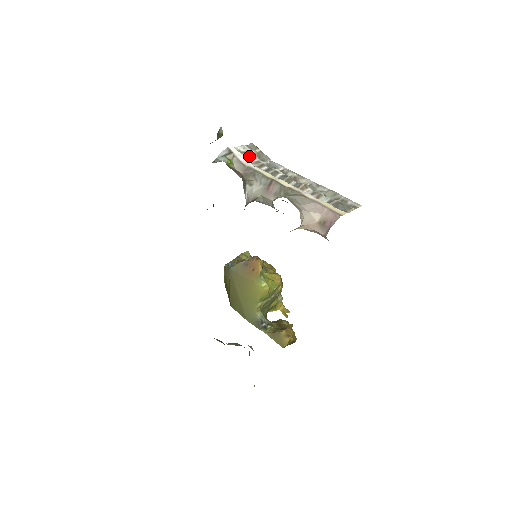
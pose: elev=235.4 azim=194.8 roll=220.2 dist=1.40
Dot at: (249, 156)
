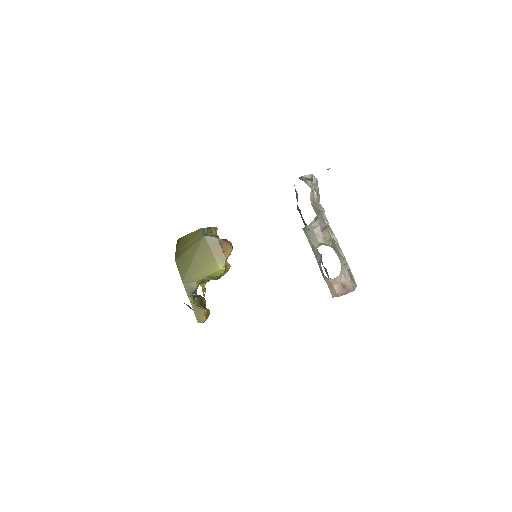
Dot at: (315, 190)
